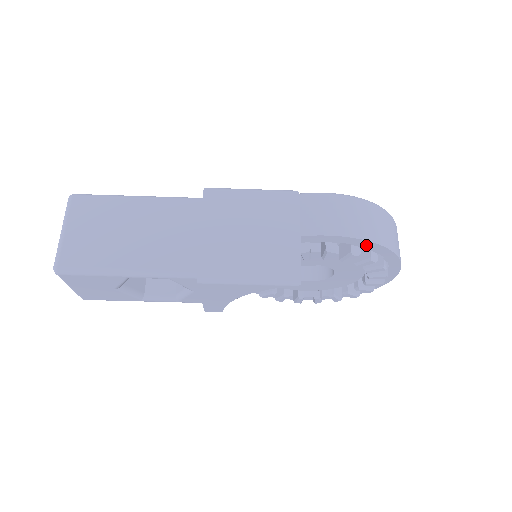
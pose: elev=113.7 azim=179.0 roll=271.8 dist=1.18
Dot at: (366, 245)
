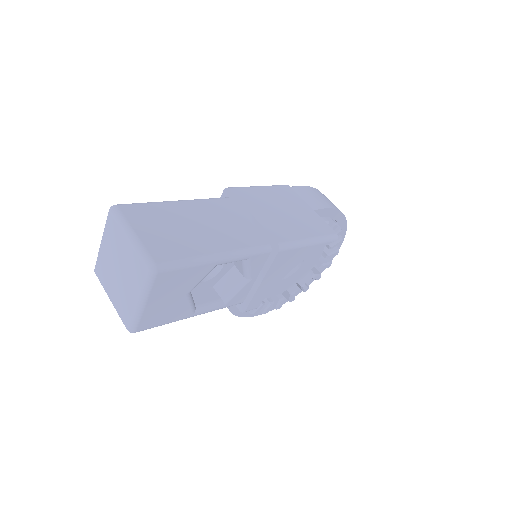
Dot at: (338, 218)
